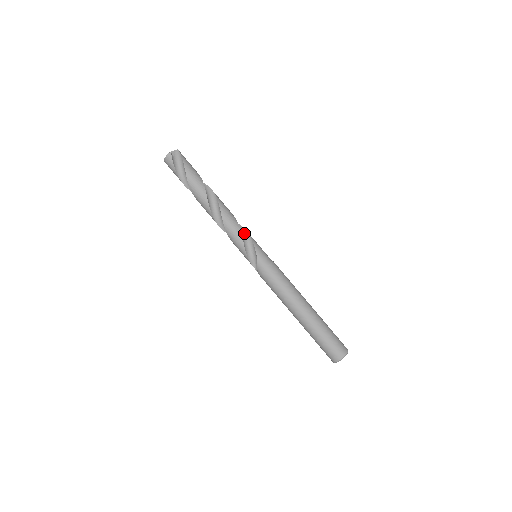
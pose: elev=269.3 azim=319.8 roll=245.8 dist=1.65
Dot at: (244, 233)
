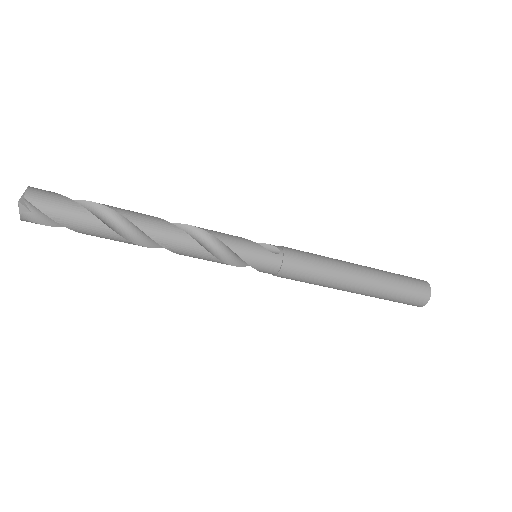
Dot at: (221, 246)
